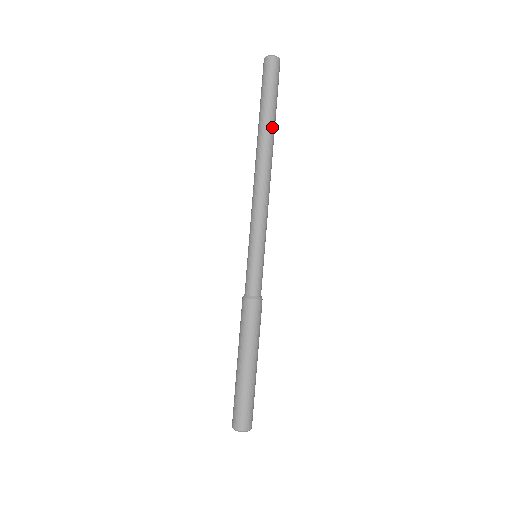
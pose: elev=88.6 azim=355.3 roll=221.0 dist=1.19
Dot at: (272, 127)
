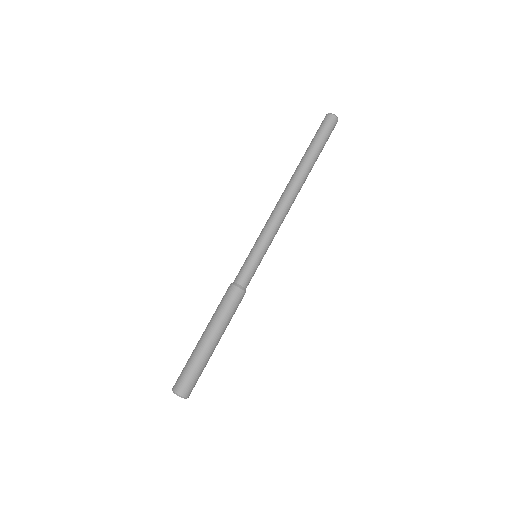
Dot at: (309, 162)
